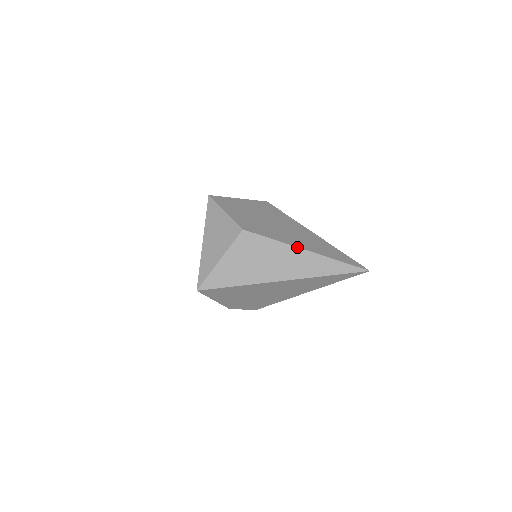
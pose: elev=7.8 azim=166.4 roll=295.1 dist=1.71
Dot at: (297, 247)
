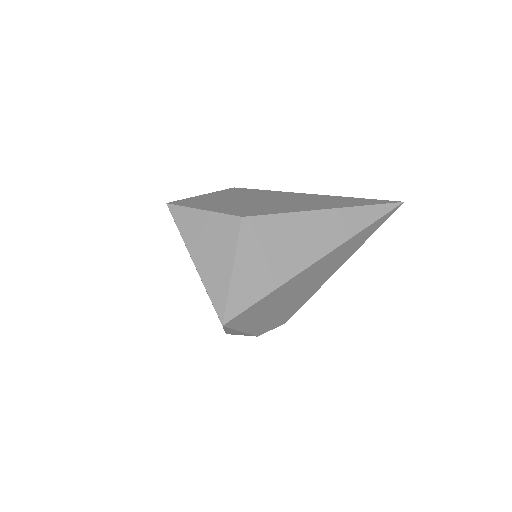
Dot at: (315, 210)
